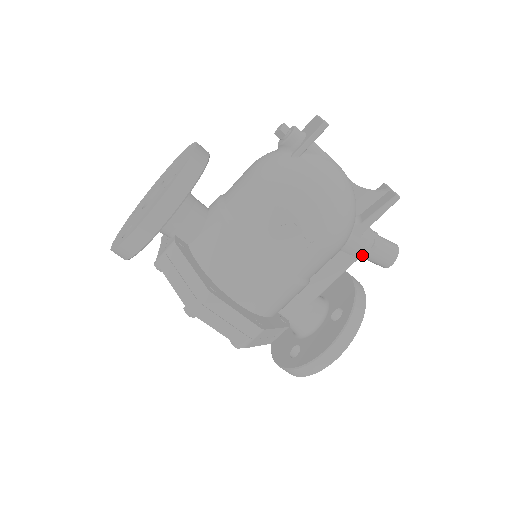
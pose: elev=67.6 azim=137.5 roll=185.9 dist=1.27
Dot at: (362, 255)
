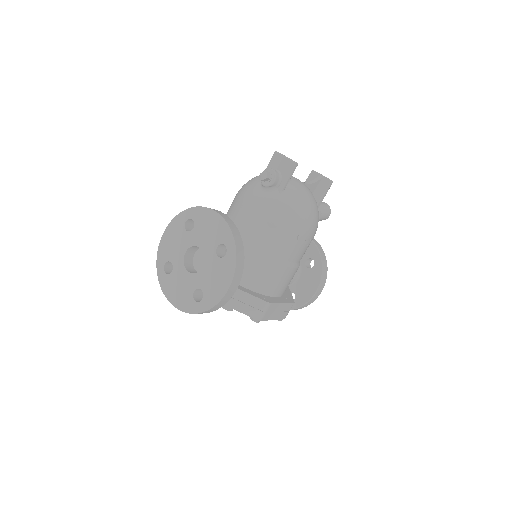
Dot at: occluded
